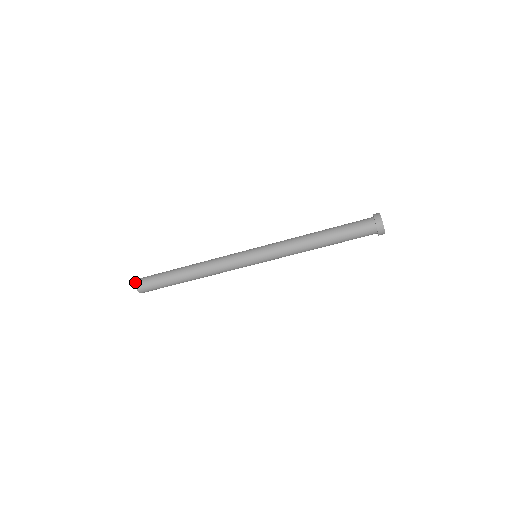
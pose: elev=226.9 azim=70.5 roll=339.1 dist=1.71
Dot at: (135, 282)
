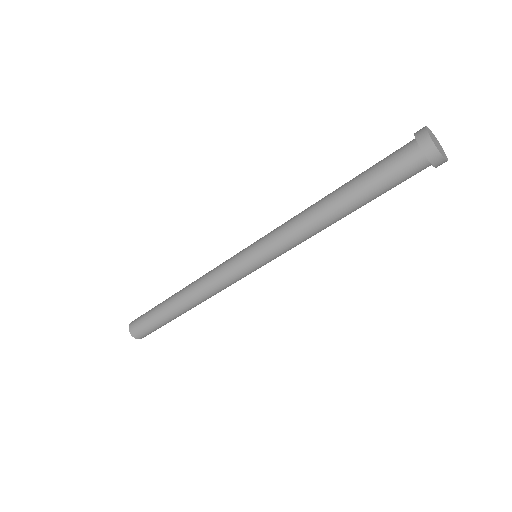
Dot at: (129, 325)
